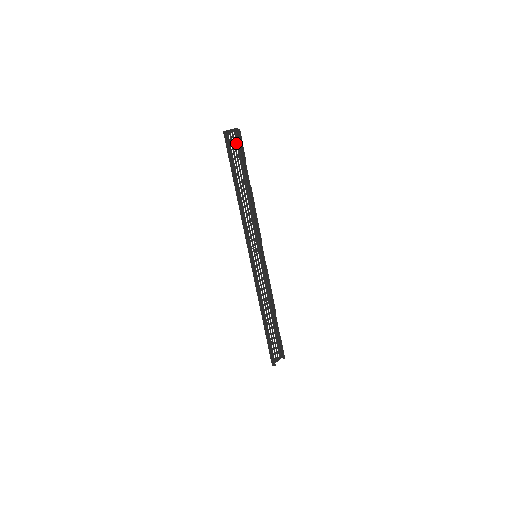
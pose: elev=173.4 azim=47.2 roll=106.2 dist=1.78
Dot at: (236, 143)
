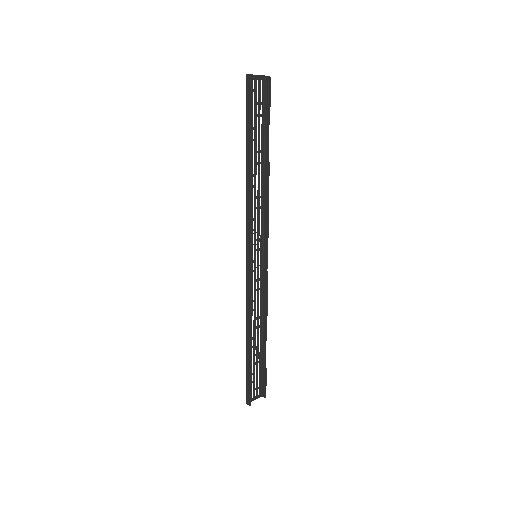
Dot at: (262, 96)
